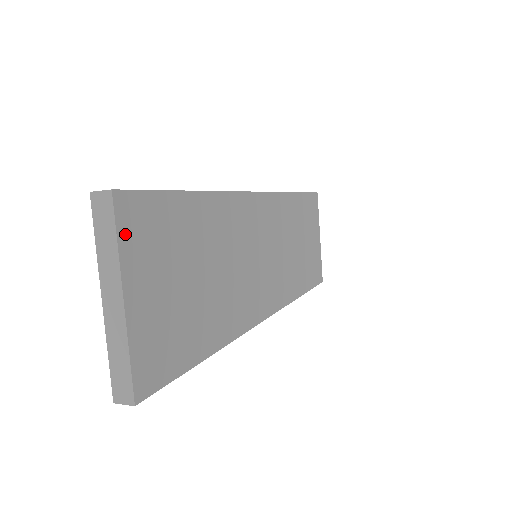
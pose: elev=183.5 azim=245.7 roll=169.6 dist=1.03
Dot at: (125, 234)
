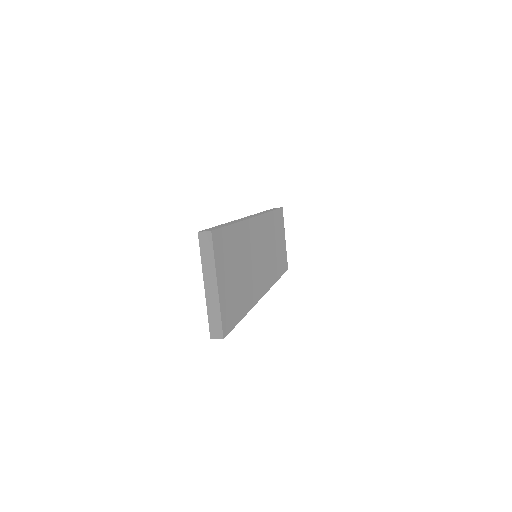
Dot at: (216, 252)
